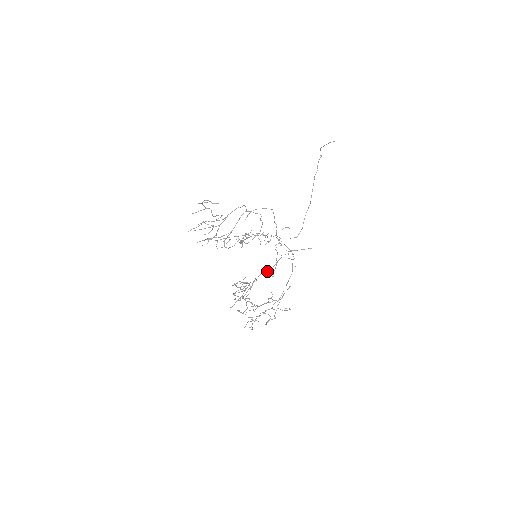
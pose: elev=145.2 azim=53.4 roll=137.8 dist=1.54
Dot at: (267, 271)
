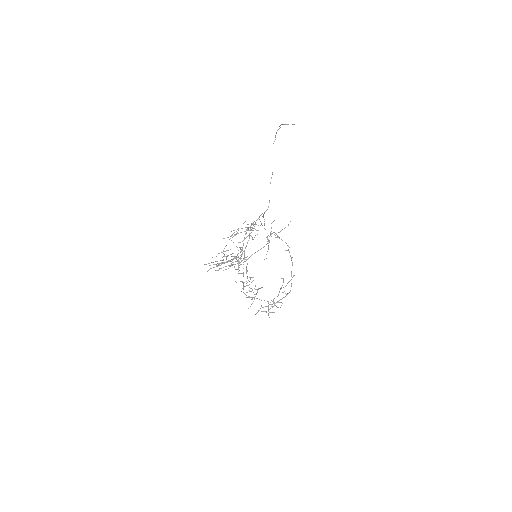
Dot at: occluded
